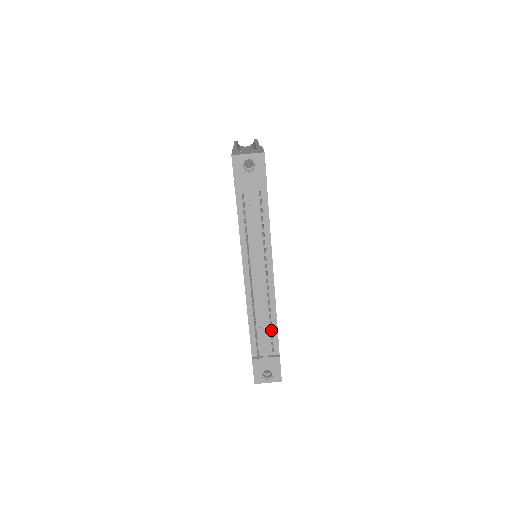
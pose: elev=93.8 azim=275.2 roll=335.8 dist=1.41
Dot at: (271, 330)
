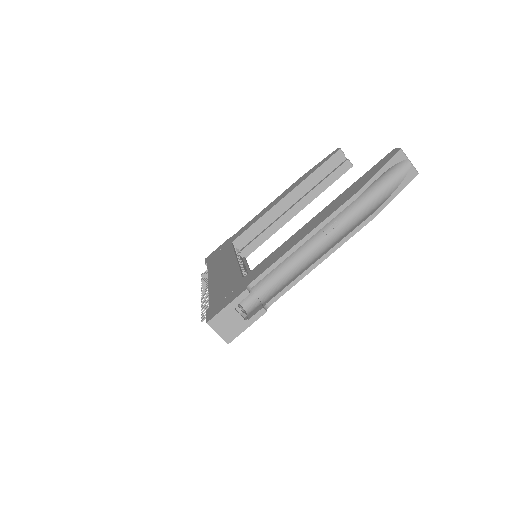
Dot at: occluded
